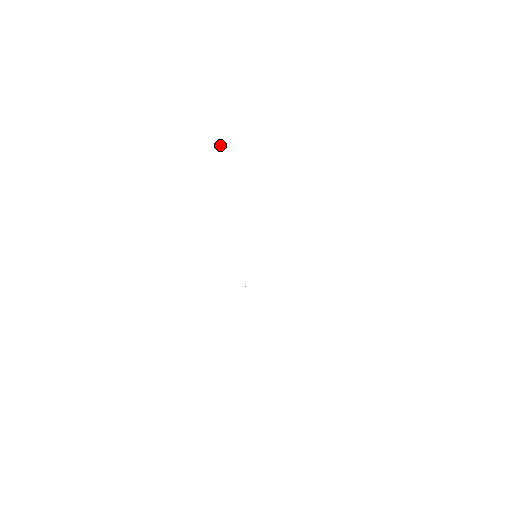
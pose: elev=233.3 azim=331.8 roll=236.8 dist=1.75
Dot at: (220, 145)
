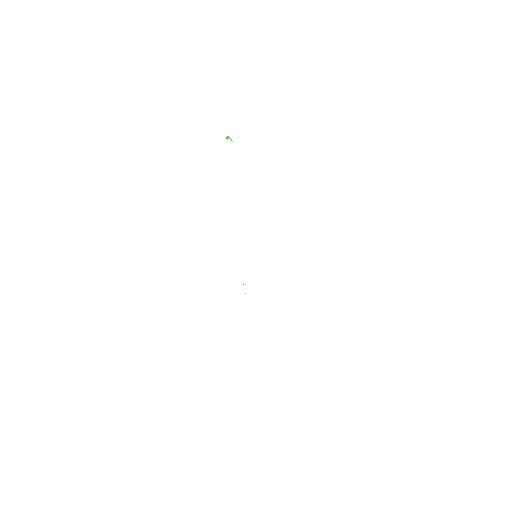
Dot at: (229, 137)
